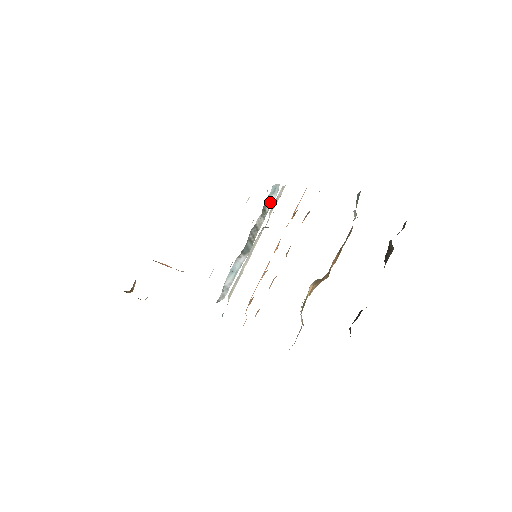
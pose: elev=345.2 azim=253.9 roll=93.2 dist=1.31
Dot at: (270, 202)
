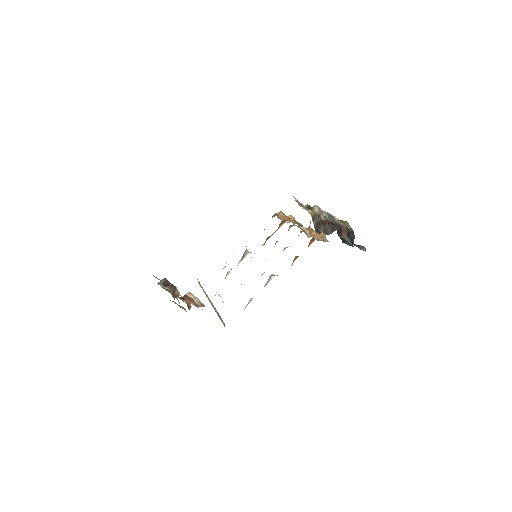
Dot at: occluded
